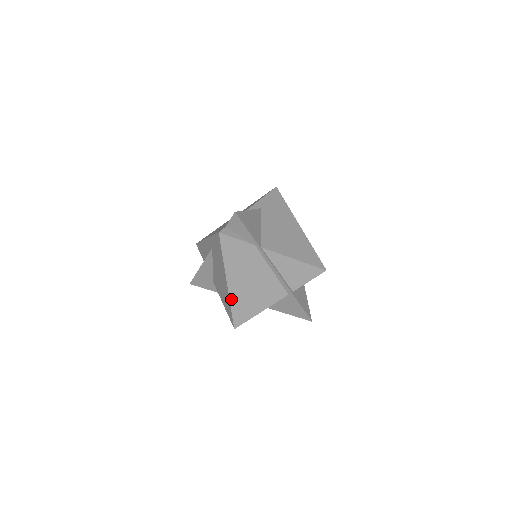
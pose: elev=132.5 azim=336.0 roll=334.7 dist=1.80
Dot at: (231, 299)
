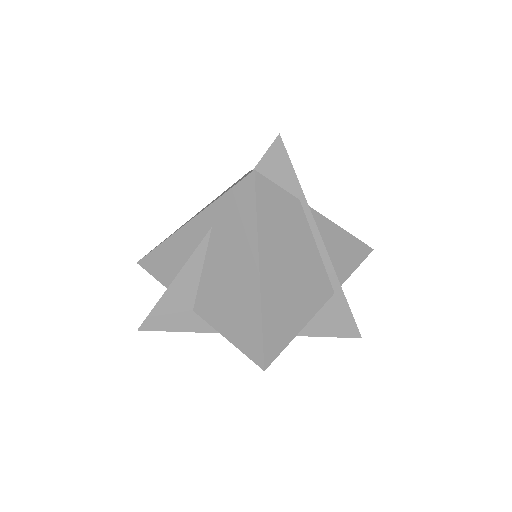
Dot at: (263, 306)
